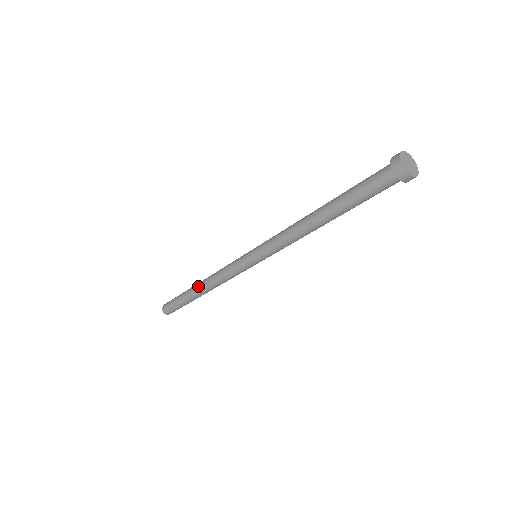
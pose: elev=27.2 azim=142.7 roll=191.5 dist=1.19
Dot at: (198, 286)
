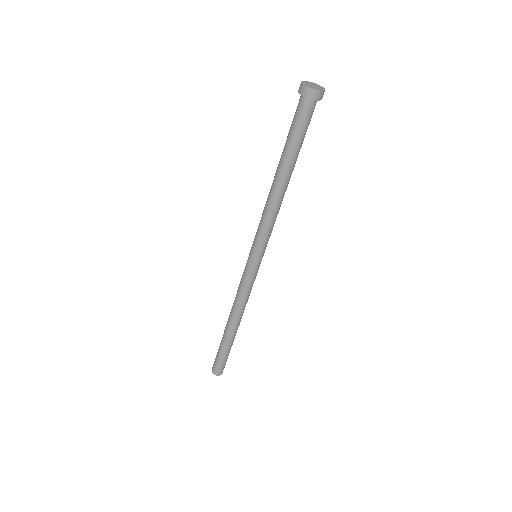
Dot at: occluded
